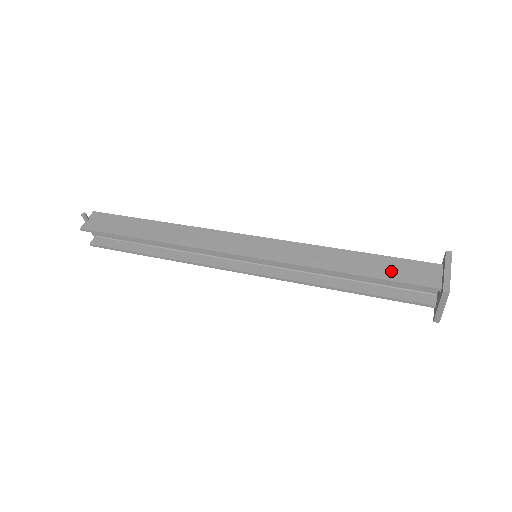
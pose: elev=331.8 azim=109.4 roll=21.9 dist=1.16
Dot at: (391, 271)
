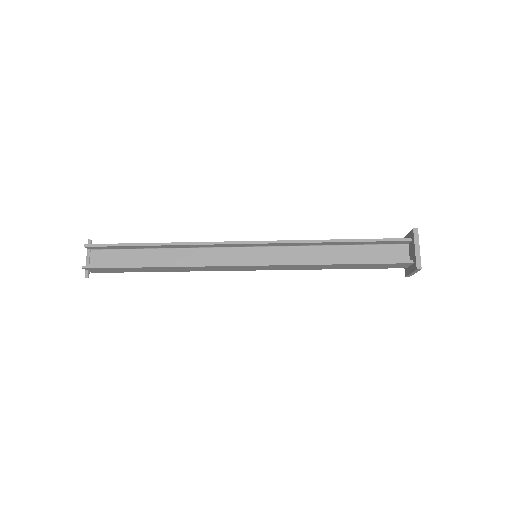
Dot at: occluded
